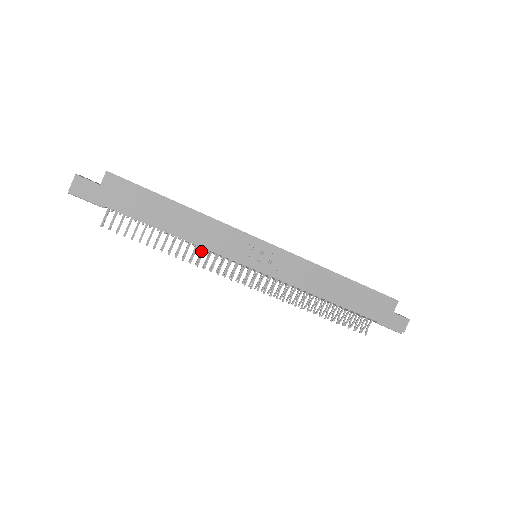
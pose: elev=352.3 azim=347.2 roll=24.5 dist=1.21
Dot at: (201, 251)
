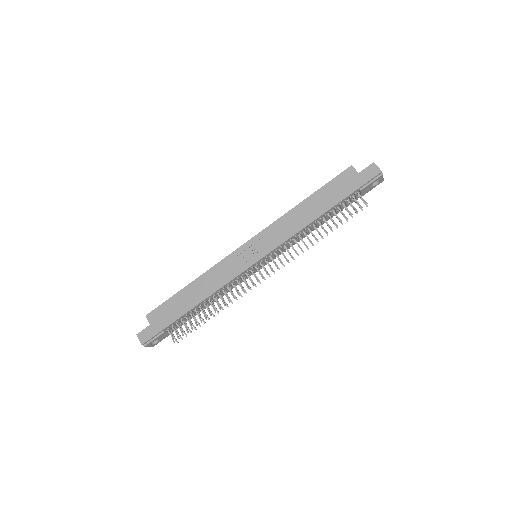
Dot at: (231, 291)
